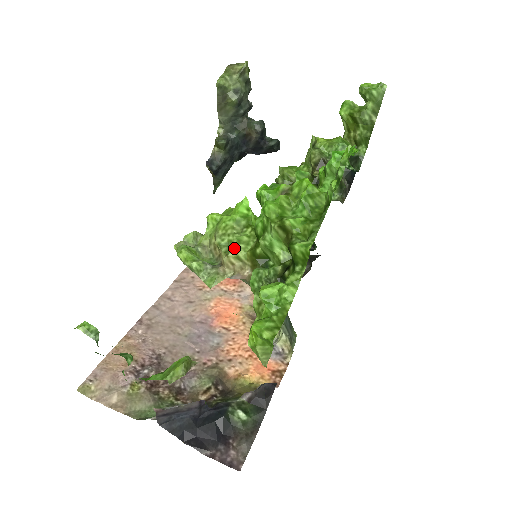
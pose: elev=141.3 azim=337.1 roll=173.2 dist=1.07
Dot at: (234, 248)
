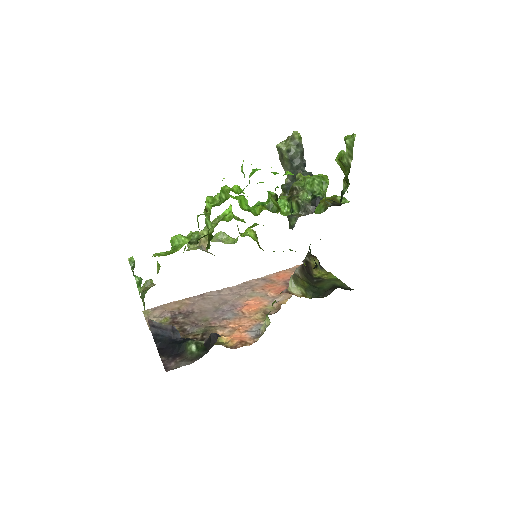
Dot at: (204, 229)
